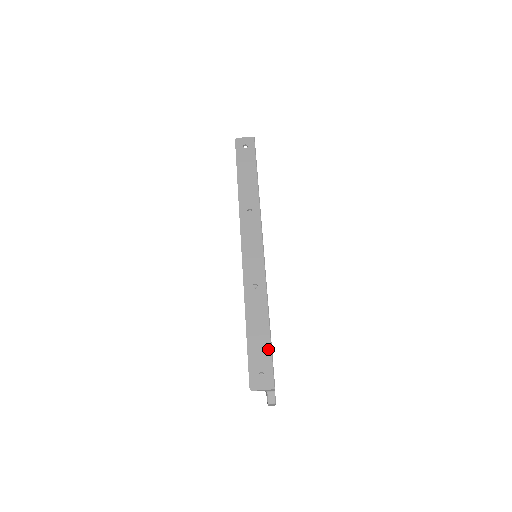
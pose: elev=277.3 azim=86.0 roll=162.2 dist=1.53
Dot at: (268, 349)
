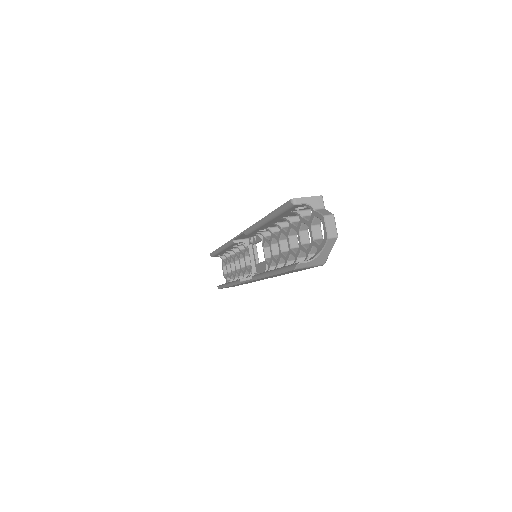
Dot at: occluded
